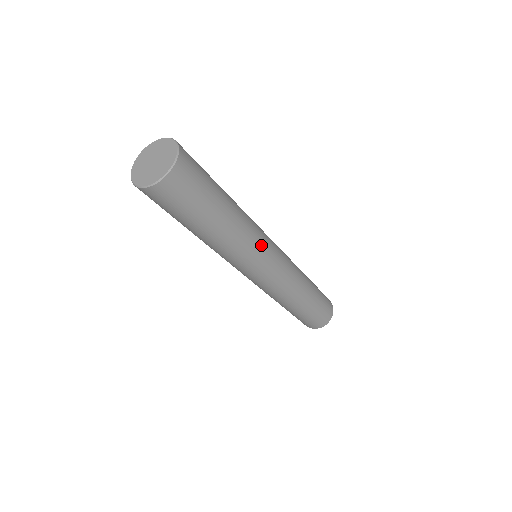
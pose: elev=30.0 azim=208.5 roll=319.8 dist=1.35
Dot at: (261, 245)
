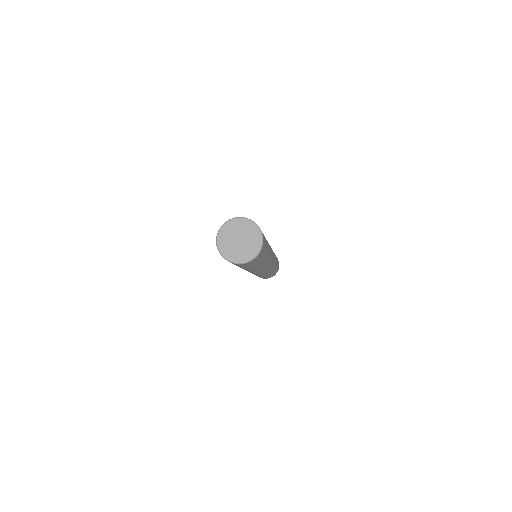
Dot at: occluded
